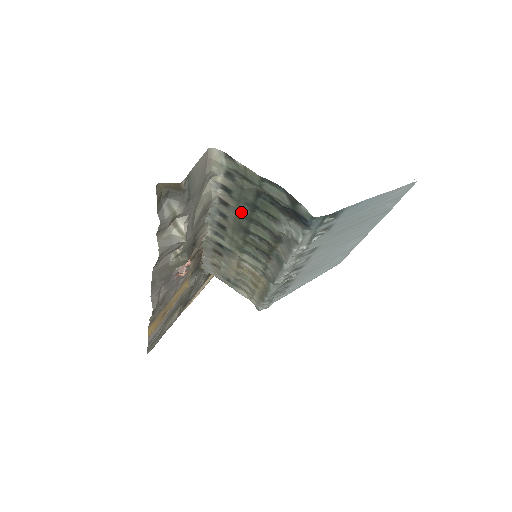
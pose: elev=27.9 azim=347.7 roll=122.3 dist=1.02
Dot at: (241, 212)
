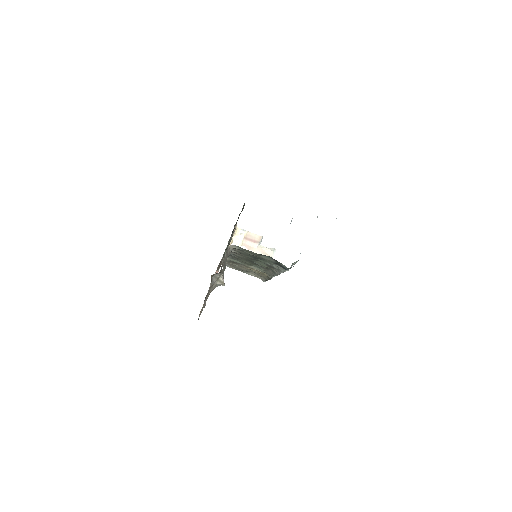
Dot at: (248, 257)
